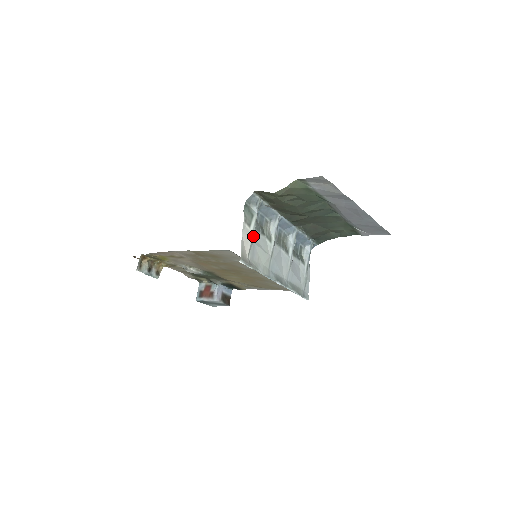
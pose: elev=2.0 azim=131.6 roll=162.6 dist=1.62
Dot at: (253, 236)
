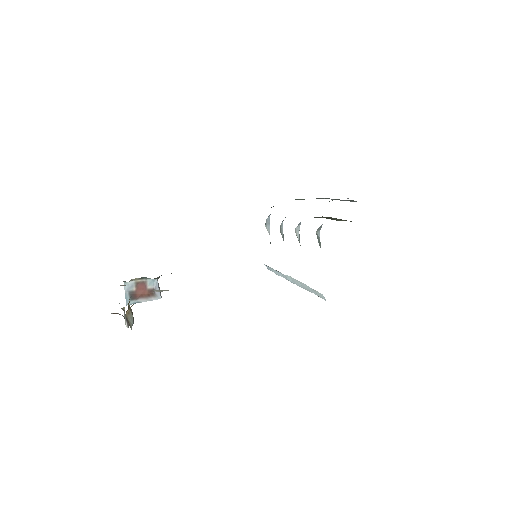
Dot at: occluded
